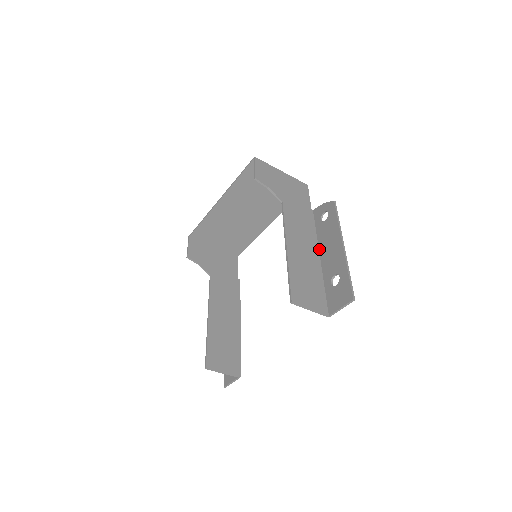
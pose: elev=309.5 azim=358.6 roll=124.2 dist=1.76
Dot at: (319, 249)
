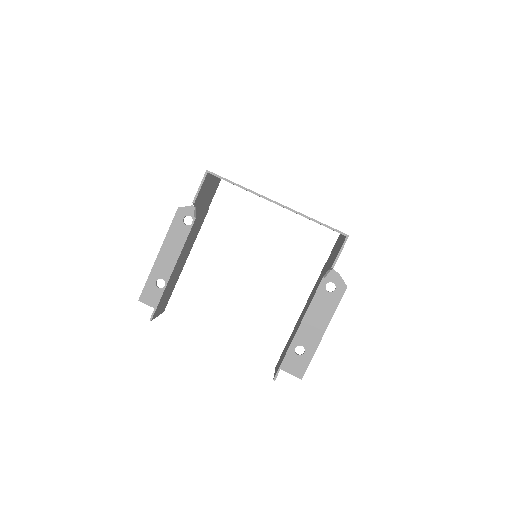
Dot at: occluded
